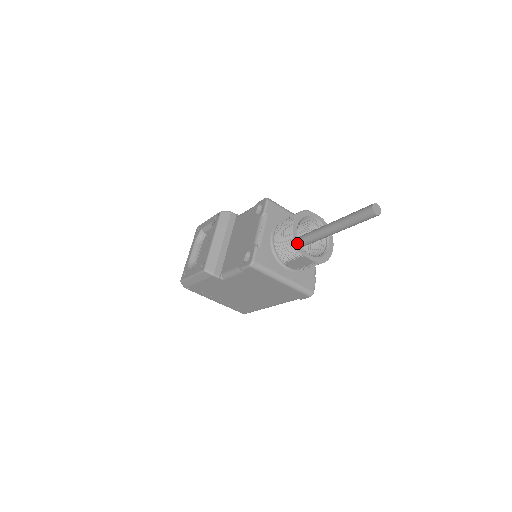
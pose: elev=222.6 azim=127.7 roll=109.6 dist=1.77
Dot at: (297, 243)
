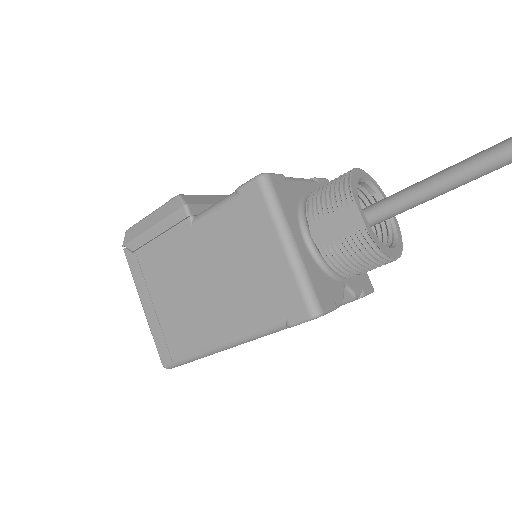
Dot at: (354, 182)
